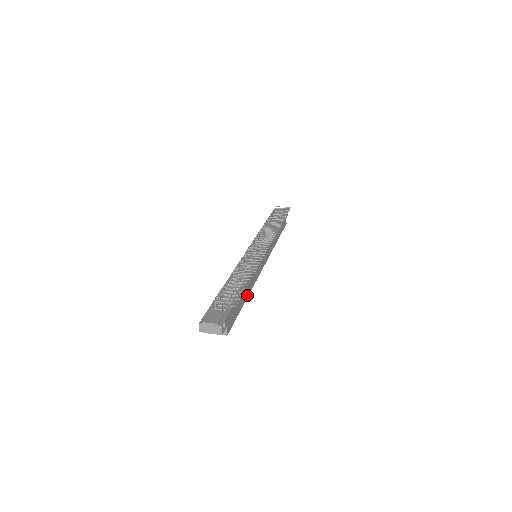
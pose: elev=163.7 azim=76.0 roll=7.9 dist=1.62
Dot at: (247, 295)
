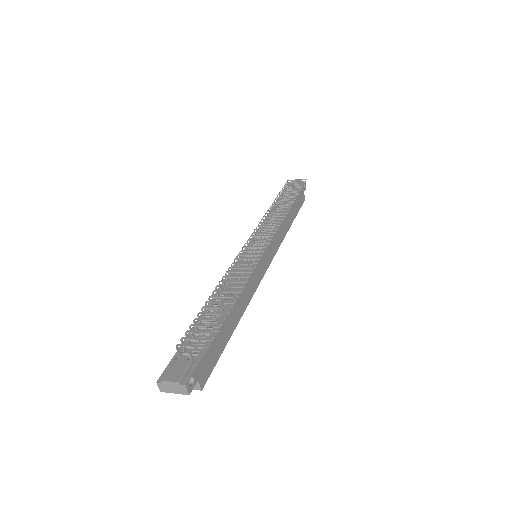
Dot at: (238, 318)
